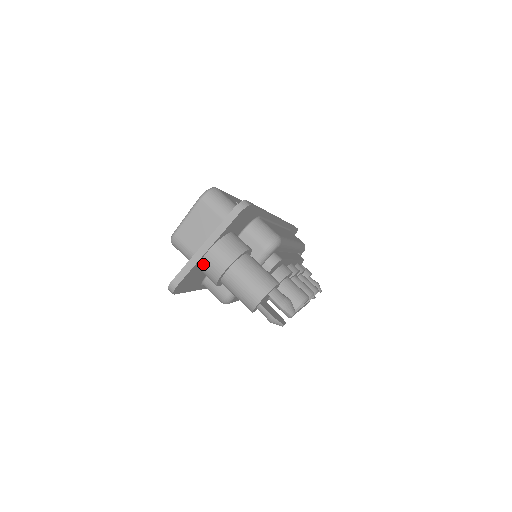
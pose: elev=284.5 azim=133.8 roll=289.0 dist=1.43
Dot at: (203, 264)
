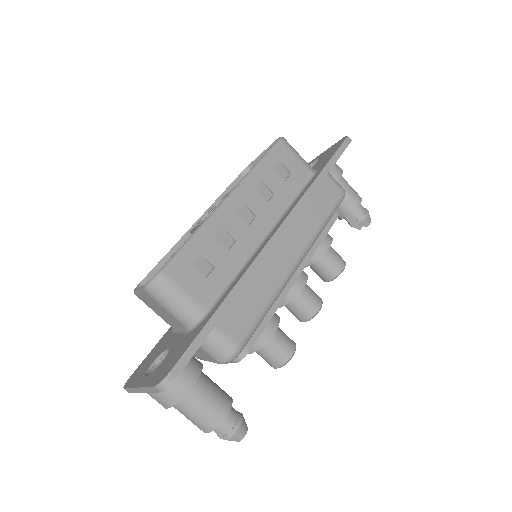
Dot at: occluded
